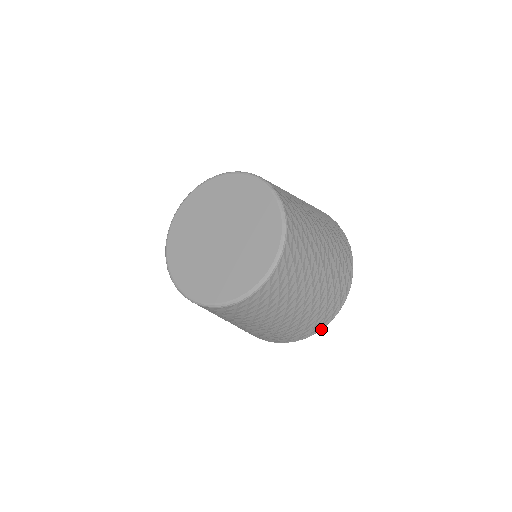
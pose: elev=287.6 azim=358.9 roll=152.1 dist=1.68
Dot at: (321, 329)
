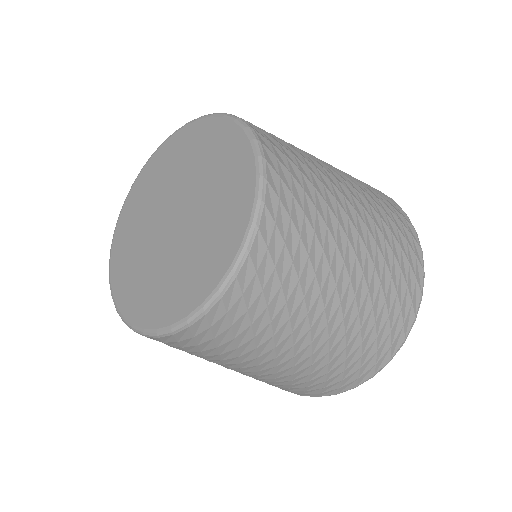
Dot at: (420, 247)
